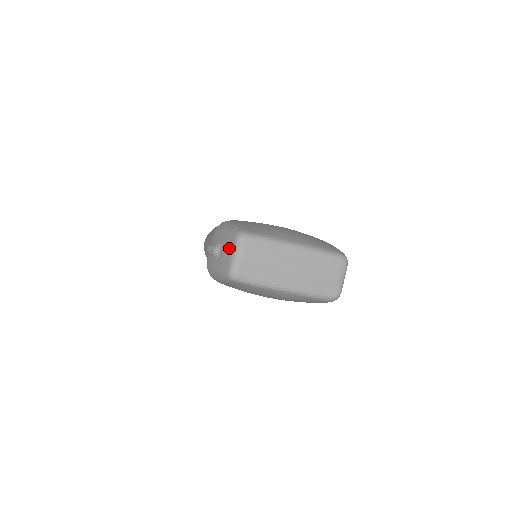
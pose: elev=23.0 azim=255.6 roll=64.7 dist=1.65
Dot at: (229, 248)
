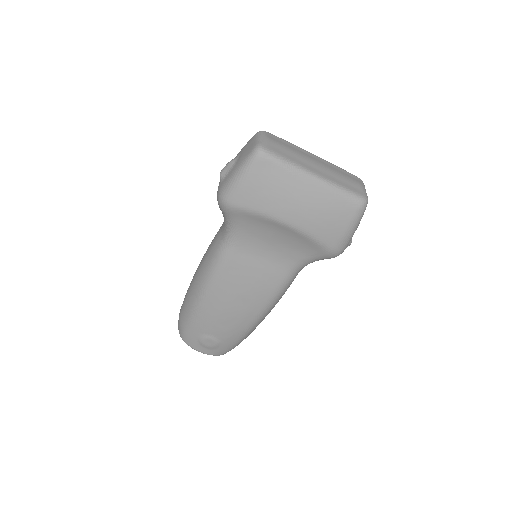
Dot at: (250, 142)
